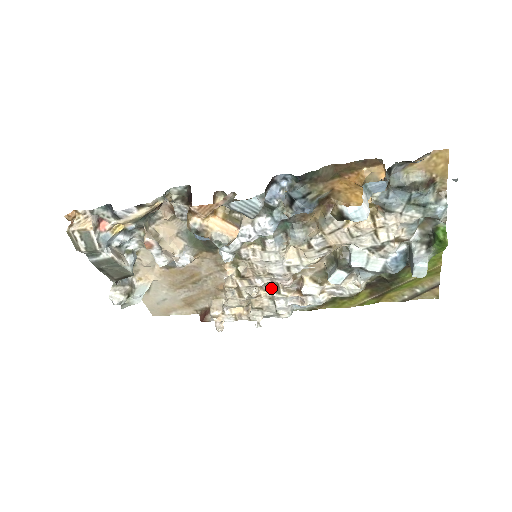
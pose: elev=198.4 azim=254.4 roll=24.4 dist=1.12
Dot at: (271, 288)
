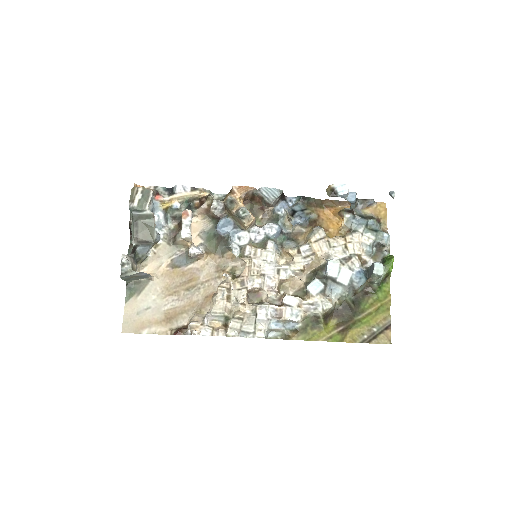
Dot at: (255, 303)
